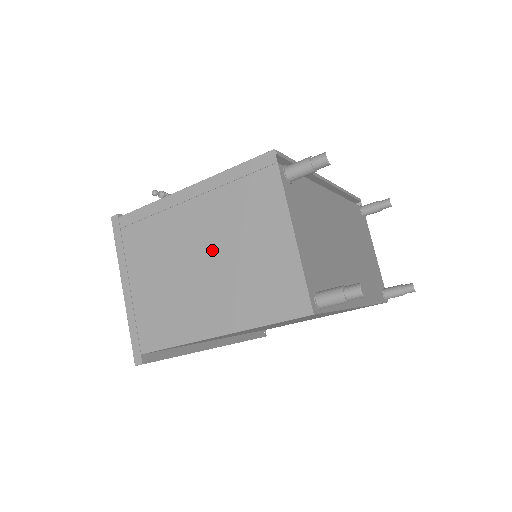
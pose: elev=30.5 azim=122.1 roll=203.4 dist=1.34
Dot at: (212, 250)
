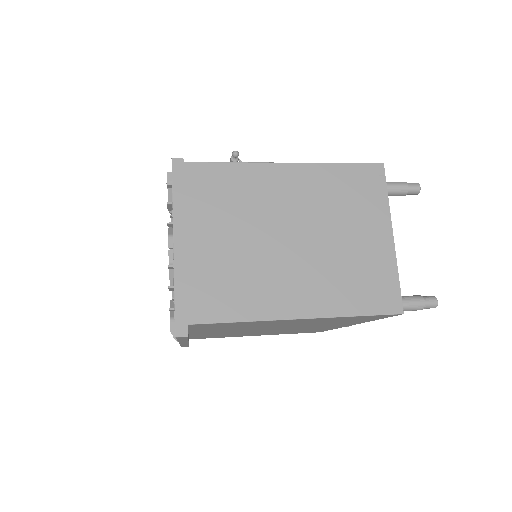
Dot at: (306, 231)
